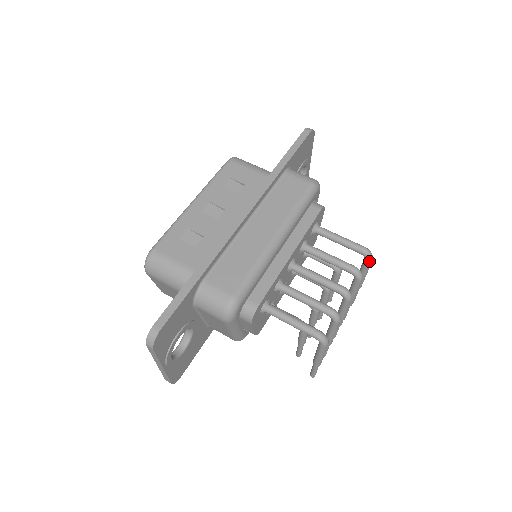
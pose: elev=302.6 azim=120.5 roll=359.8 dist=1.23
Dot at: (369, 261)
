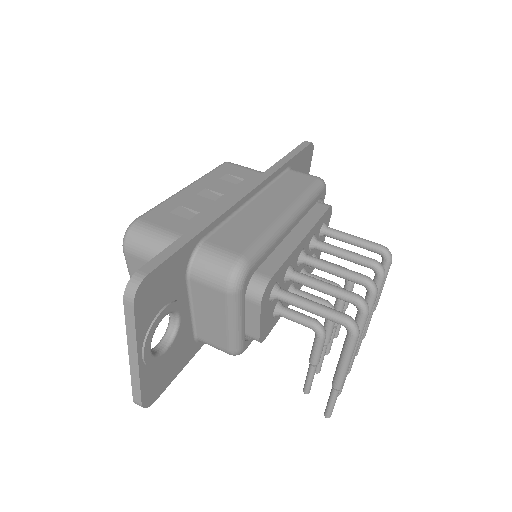
Dot at: (388, 262)
